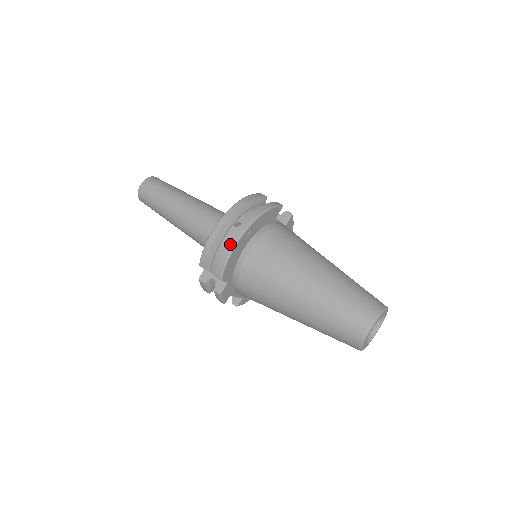
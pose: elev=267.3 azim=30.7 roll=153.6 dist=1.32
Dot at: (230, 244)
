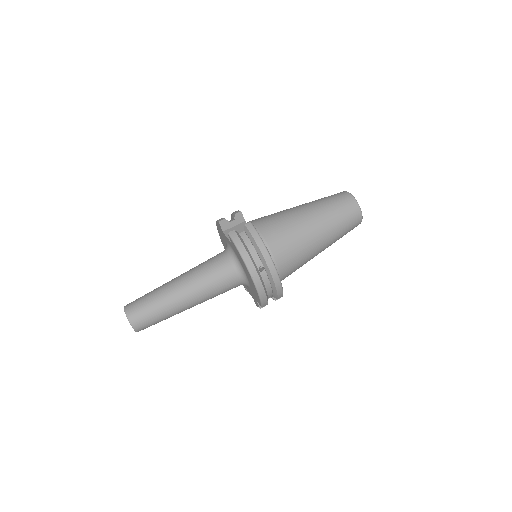
Dot at: (277, 282)
